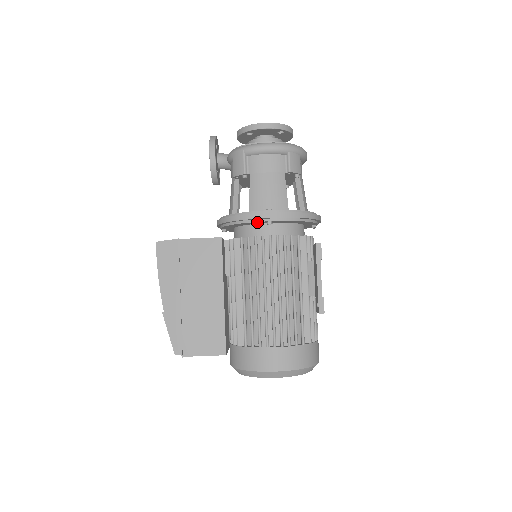
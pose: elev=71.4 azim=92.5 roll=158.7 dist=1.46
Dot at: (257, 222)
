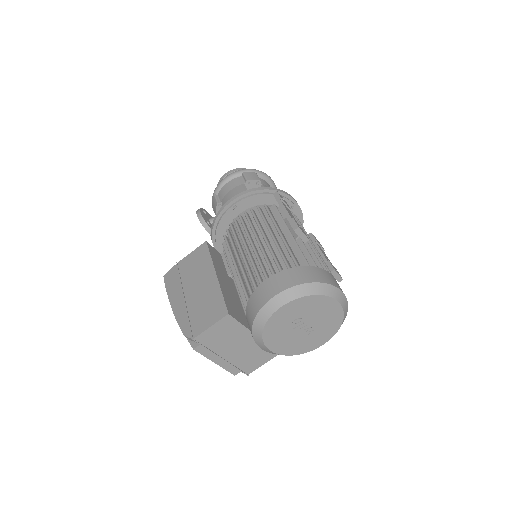
Dot at: (227, 215)
